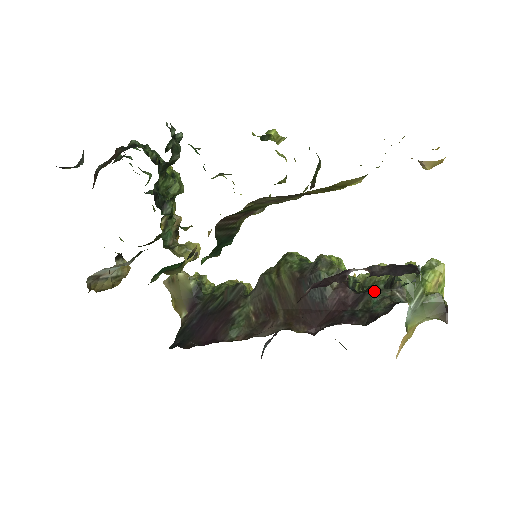
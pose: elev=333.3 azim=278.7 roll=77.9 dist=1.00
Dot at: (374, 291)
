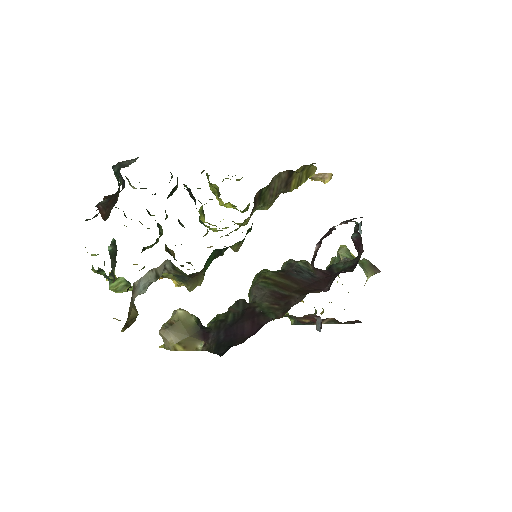
Dot at: (335, 264)
